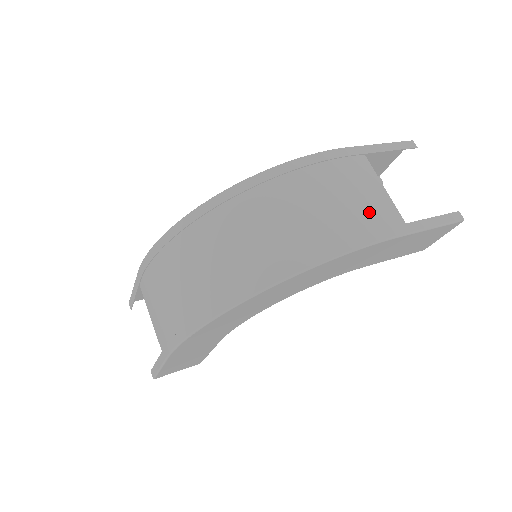
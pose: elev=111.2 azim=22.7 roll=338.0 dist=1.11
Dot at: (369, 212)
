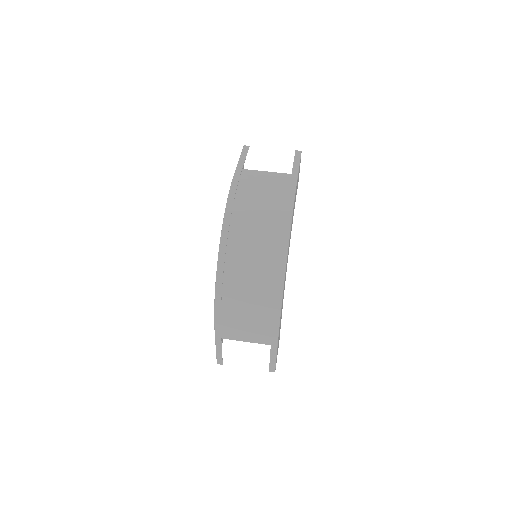
Dot at: (277, 184)
